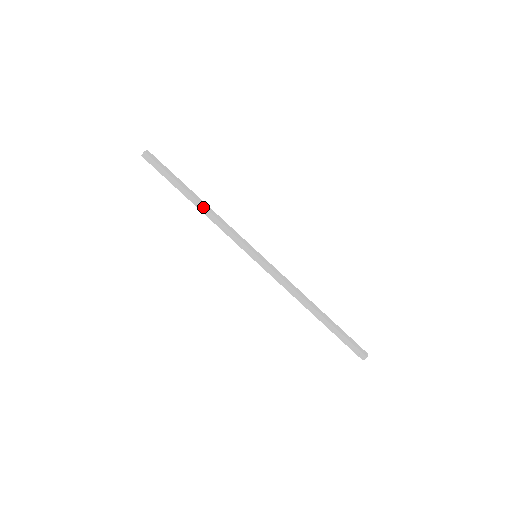
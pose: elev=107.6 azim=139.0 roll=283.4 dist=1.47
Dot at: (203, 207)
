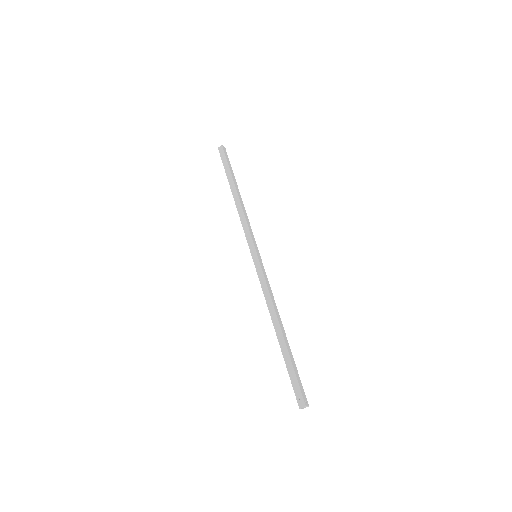
Dot at: (238, 198)
